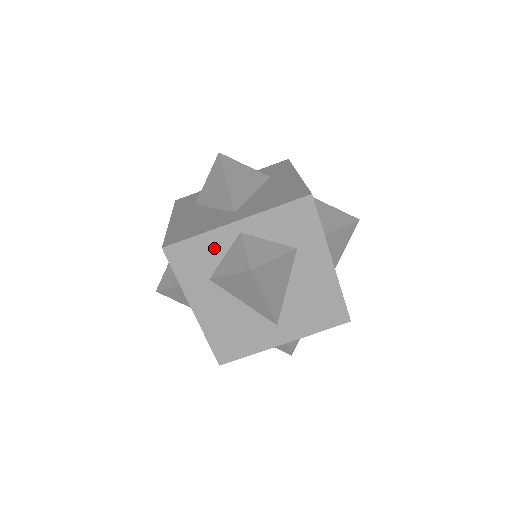
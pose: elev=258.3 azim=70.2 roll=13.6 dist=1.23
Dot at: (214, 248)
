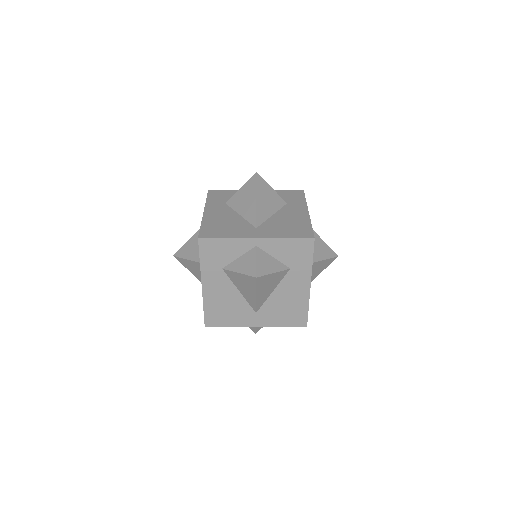
Dot at: (234, 250)
